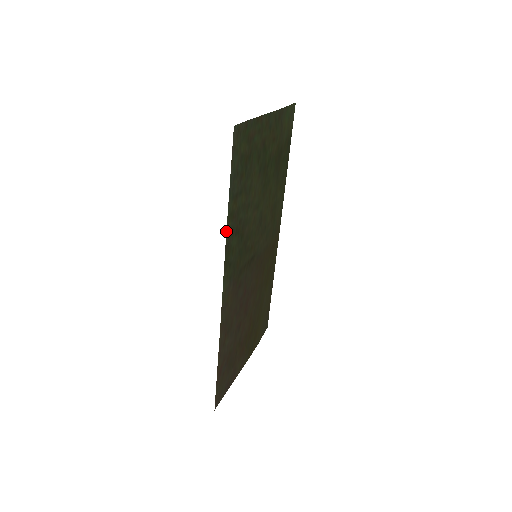
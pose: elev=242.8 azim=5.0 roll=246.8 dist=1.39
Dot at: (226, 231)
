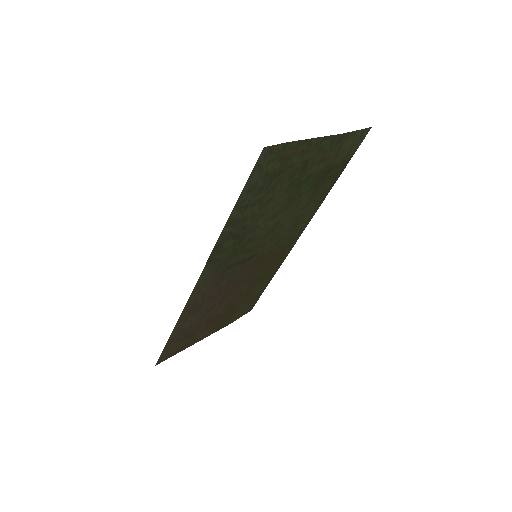
Dot at: (220, 235)
